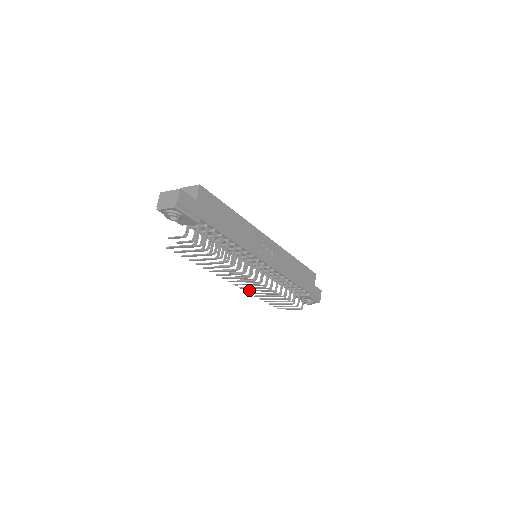
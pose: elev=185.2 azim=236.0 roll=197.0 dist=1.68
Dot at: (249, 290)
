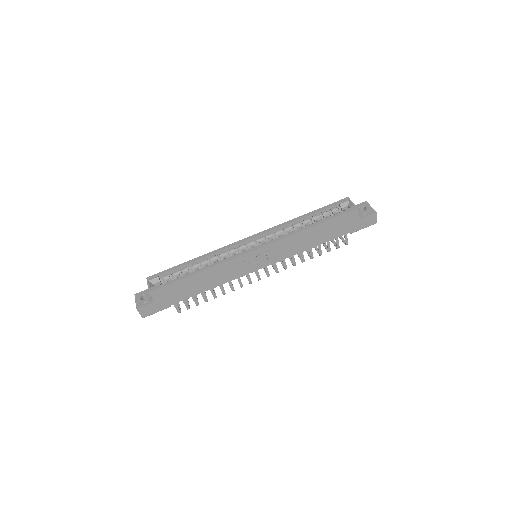
Dot at: occluded
